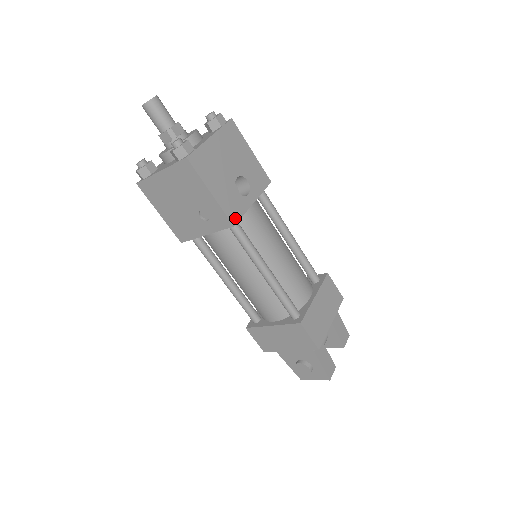
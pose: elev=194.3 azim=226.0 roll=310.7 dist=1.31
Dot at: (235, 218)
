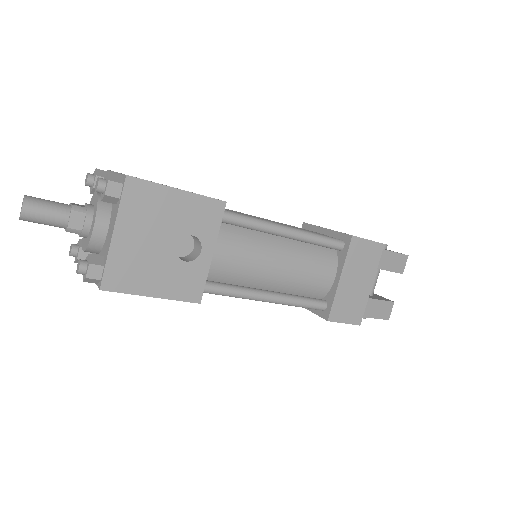
Dot at: (197, 294)
